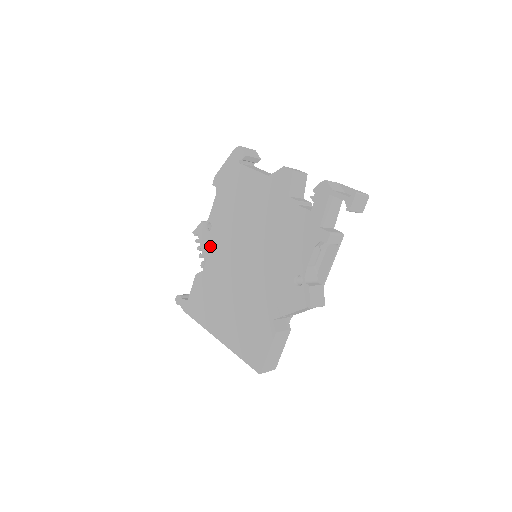
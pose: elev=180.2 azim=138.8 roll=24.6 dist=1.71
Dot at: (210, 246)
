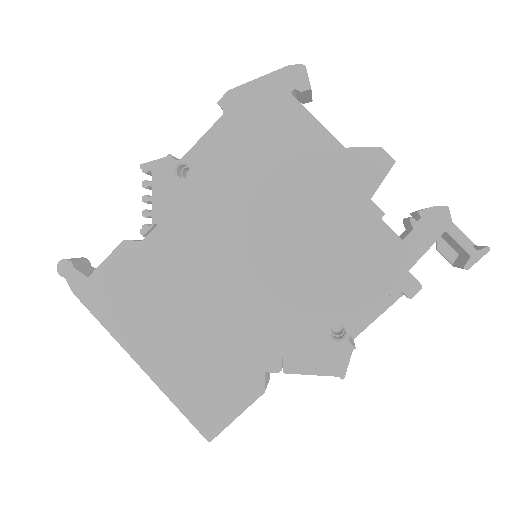
Dot at: (174, 206)
